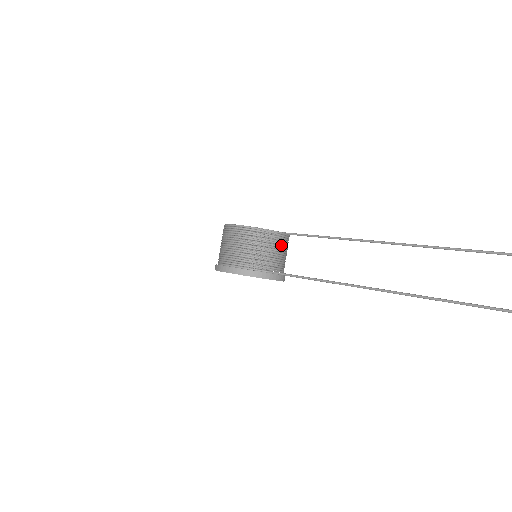
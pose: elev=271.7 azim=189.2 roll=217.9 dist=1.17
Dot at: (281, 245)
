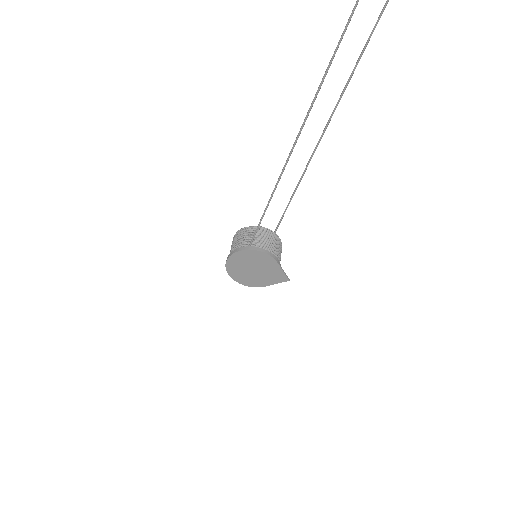
Dot at: (263, 234)
